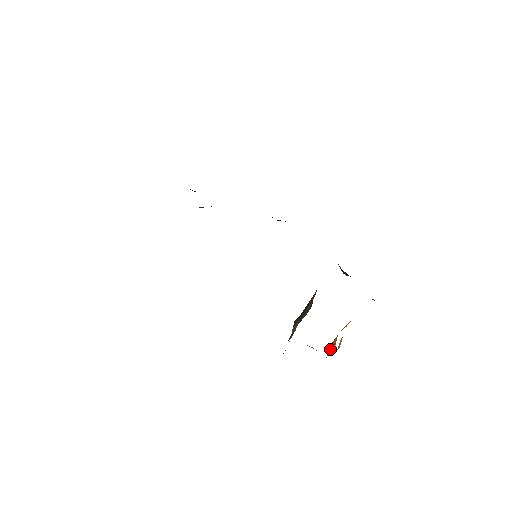
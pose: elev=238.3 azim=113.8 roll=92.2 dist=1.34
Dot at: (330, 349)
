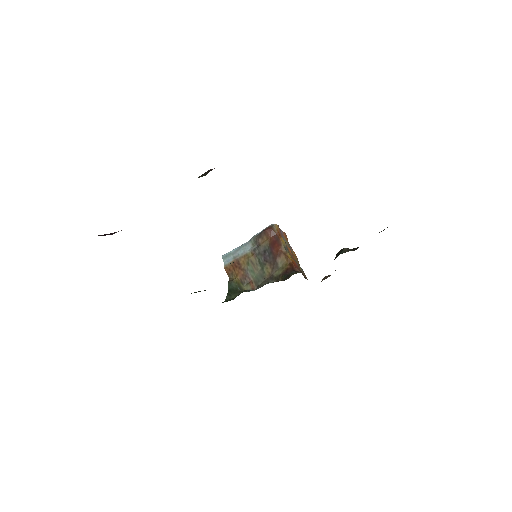
Dot at: occluded
